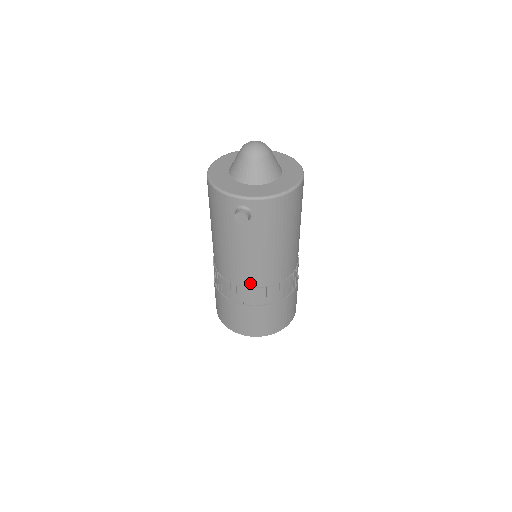
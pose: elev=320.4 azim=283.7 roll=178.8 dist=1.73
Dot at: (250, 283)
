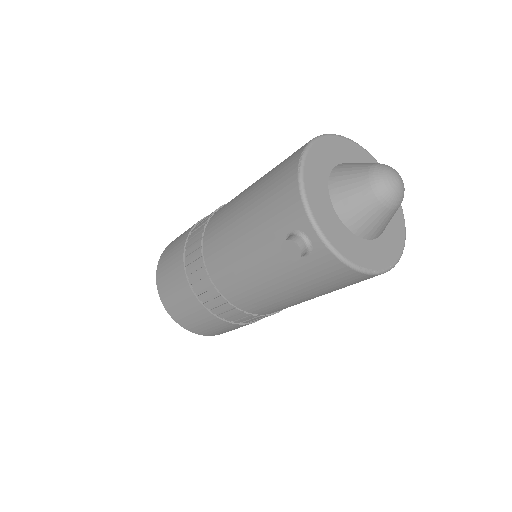
Dot at: (224, 290)
